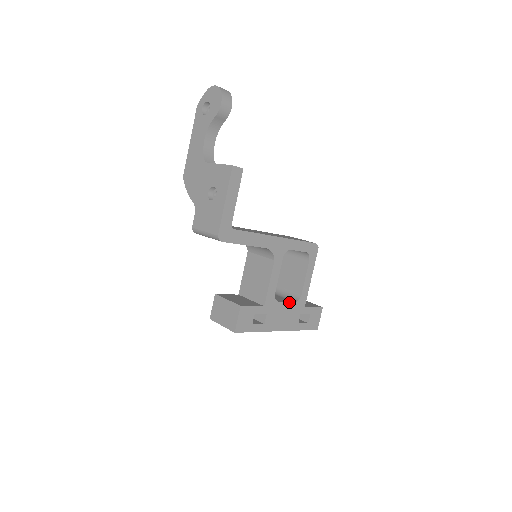
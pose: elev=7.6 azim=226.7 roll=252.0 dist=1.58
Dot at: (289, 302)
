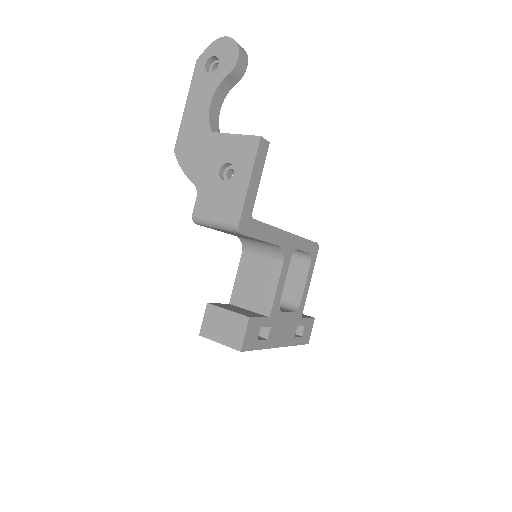
Dot at: (290, 312)
